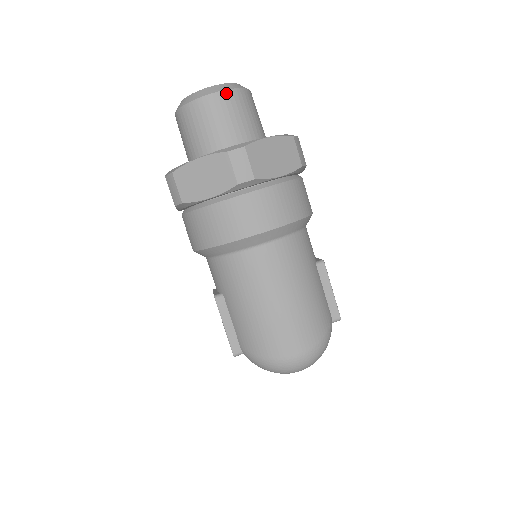
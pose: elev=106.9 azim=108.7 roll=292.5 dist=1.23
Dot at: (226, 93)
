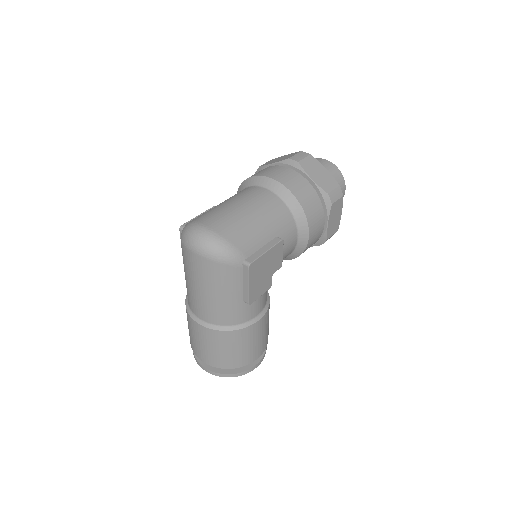
Dot at: (331, 163)
